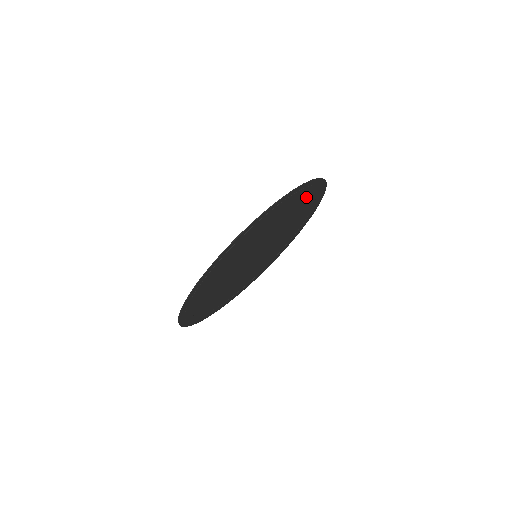
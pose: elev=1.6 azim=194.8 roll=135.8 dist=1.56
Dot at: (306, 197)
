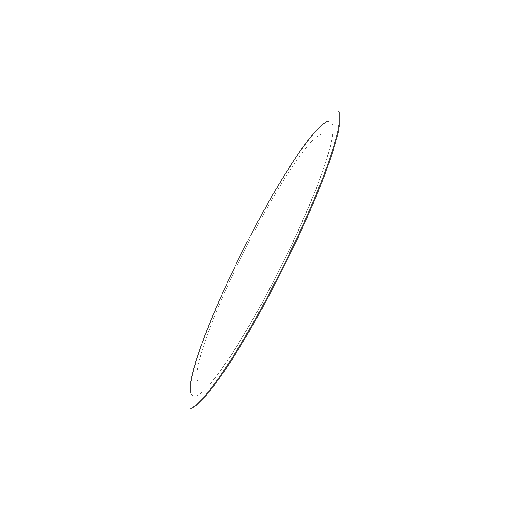
Dot at: occluded
